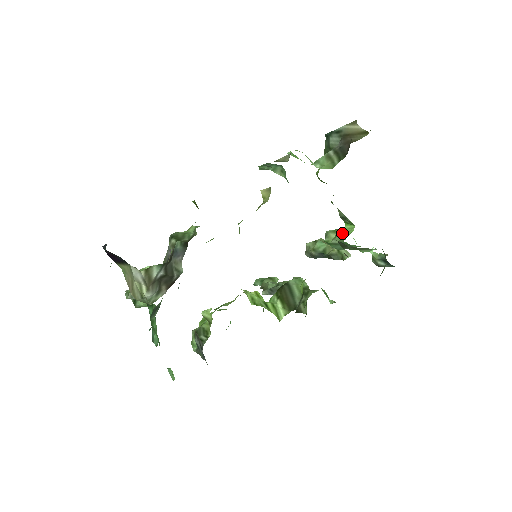
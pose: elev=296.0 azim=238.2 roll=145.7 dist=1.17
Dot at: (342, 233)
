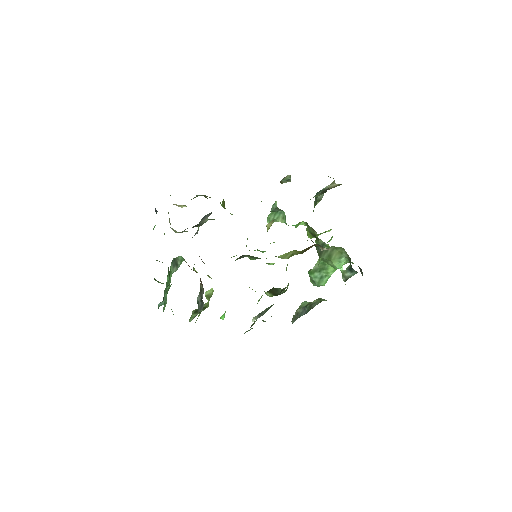
Dot at: occluded
